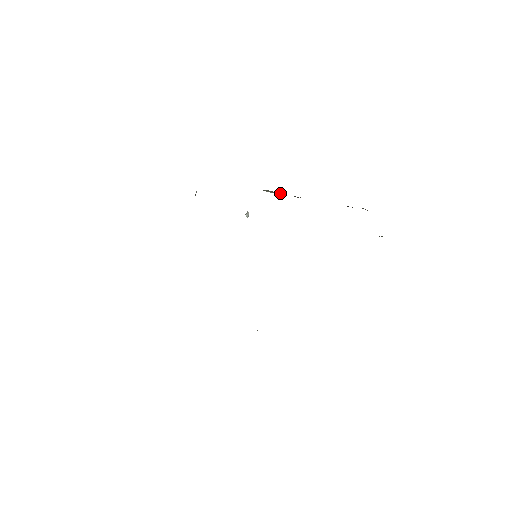
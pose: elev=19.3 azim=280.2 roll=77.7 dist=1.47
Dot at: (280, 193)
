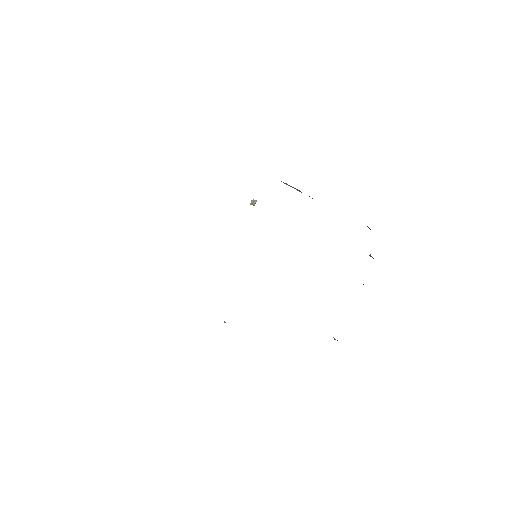
Dot at: (297, 189)
